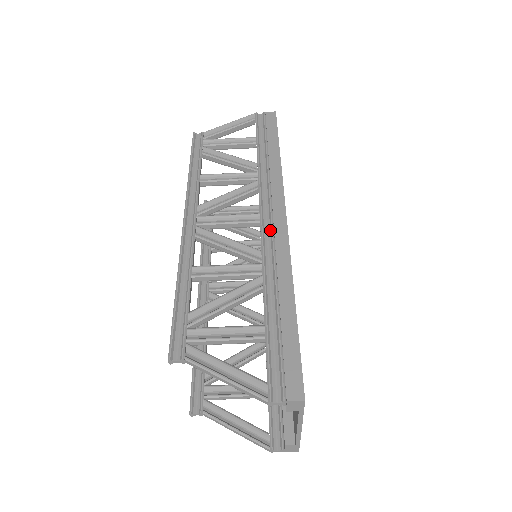
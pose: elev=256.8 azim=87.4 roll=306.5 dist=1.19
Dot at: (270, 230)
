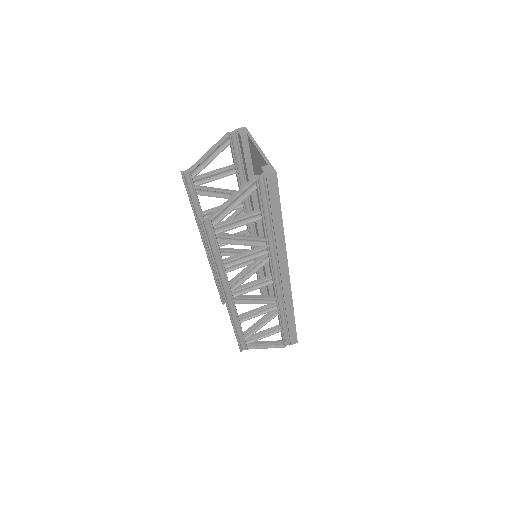
Dot at: (252, 223)
